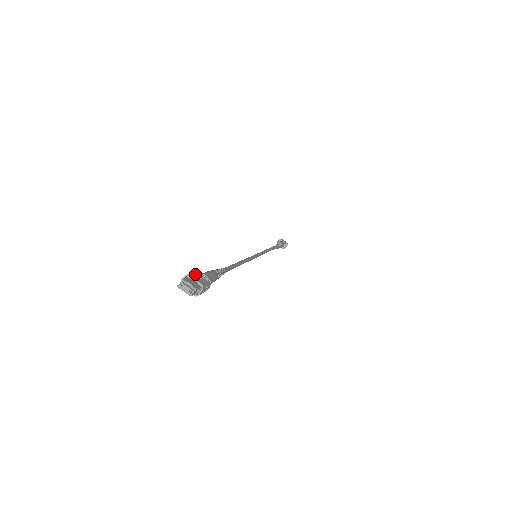
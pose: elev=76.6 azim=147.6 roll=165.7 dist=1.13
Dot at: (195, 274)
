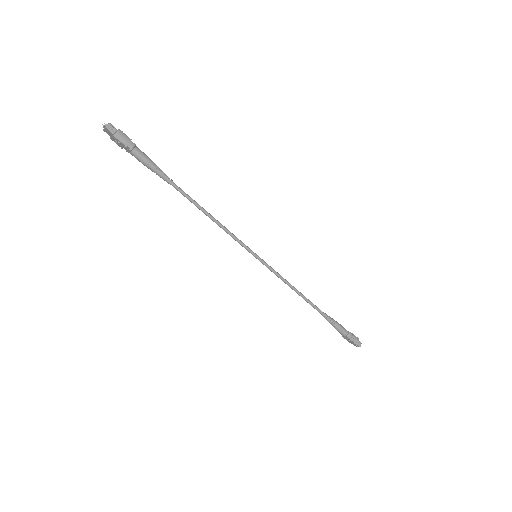
Dot at: occluded
